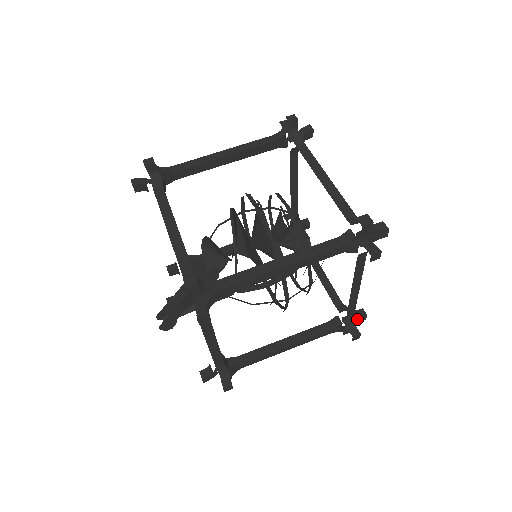
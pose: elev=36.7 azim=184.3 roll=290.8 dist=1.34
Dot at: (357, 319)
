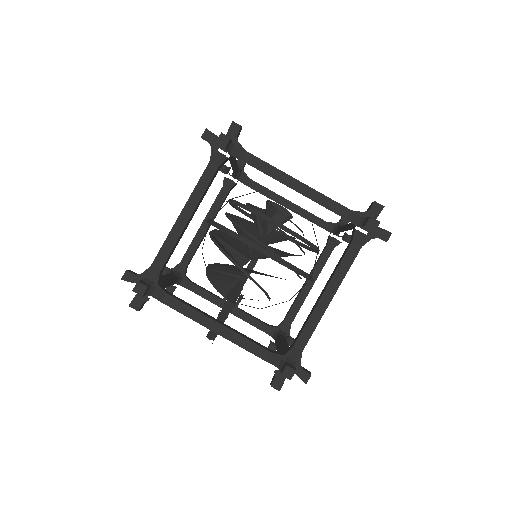
Dot at: occluded
